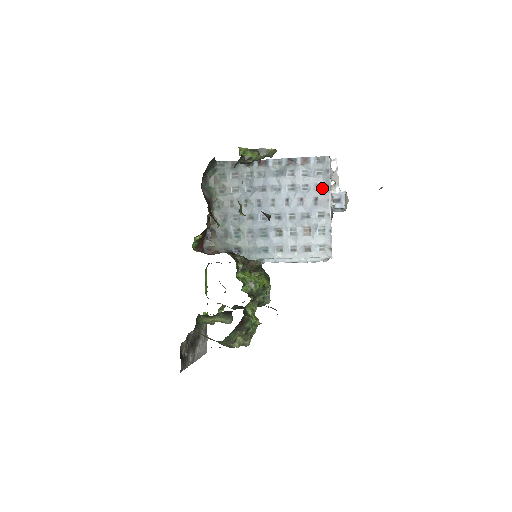
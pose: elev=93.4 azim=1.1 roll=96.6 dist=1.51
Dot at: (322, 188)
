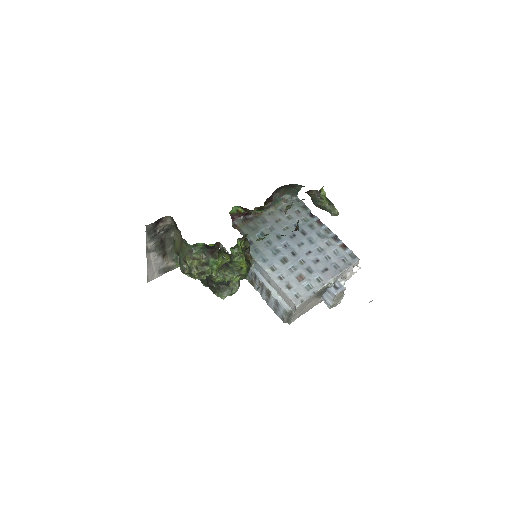
Dot at: (336, 268)
